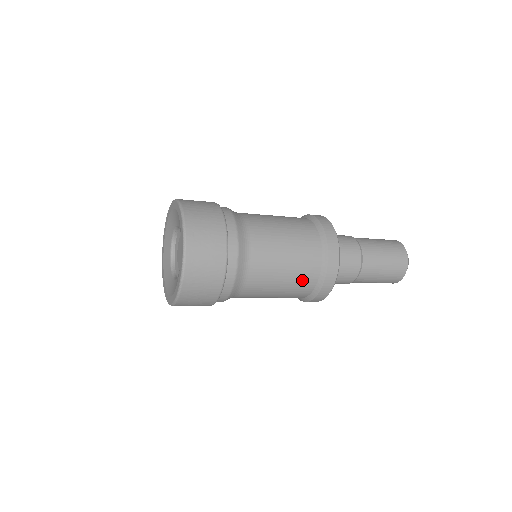
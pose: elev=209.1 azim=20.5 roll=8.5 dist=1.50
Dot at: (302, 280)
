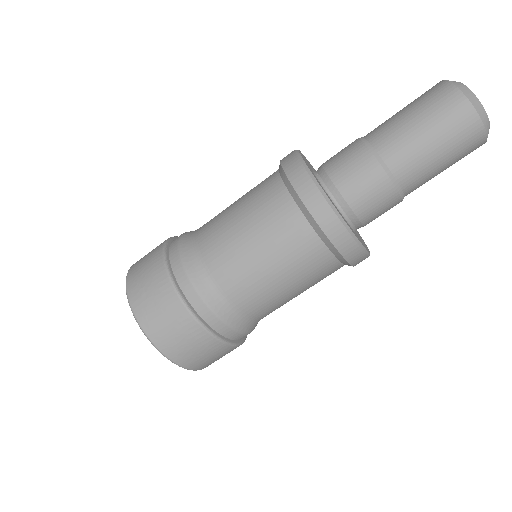
Dot at: (325, 277)
